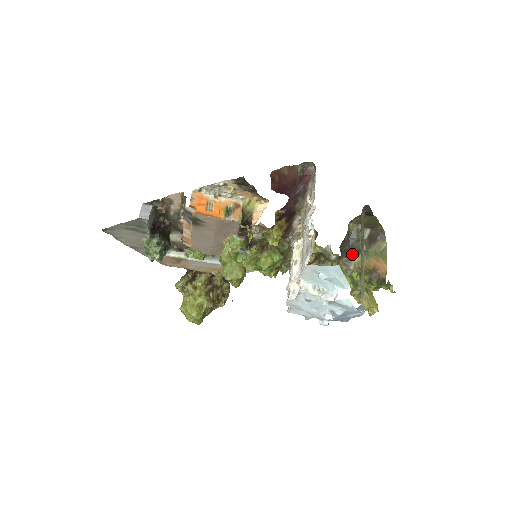
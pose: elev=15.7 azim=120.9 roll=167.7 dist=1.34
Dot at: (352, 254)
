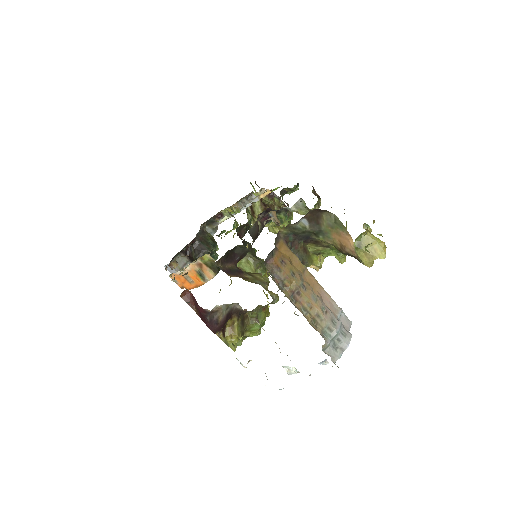
Dot at: (313, 239)
